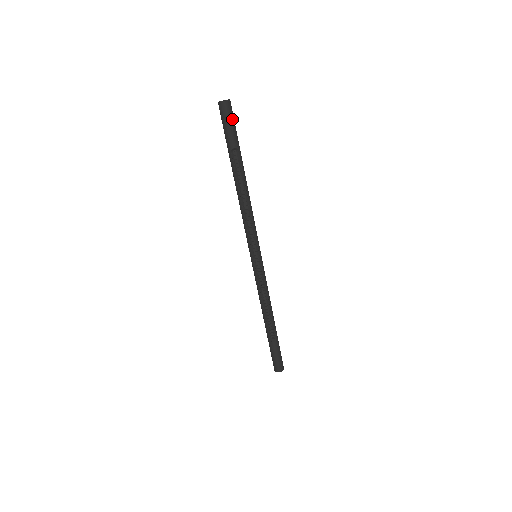
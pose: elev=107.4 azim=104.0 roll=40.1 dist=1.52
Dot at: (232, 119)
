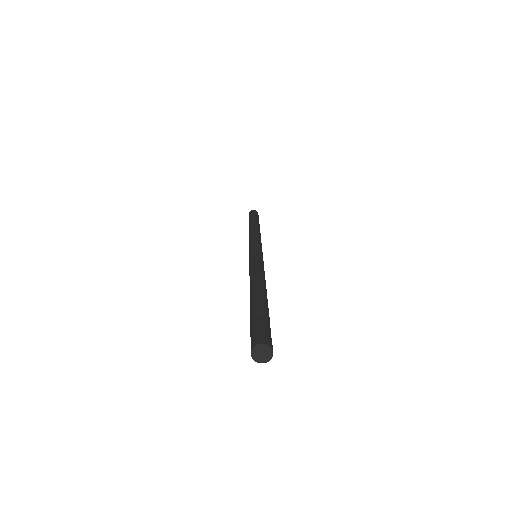
Dot at: occluded
